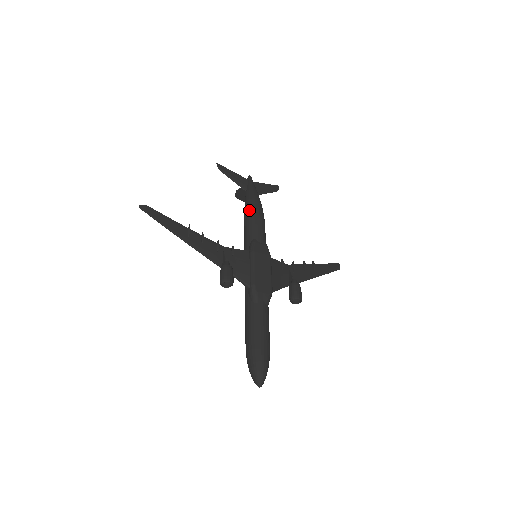
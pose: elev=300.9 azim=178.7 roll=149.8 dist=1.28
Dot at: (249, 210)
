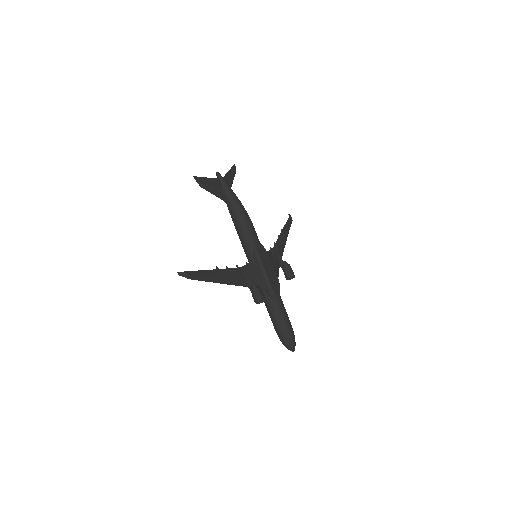
Dot at: (240, 218)
